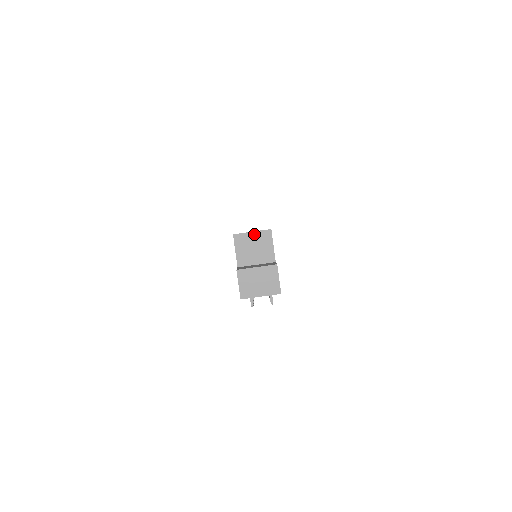
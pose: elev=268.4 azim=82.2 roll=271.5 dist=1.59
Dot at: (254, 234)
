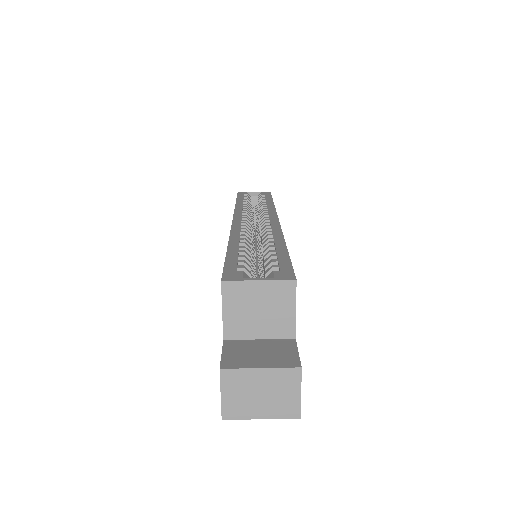
Dot at: (262, 285)
